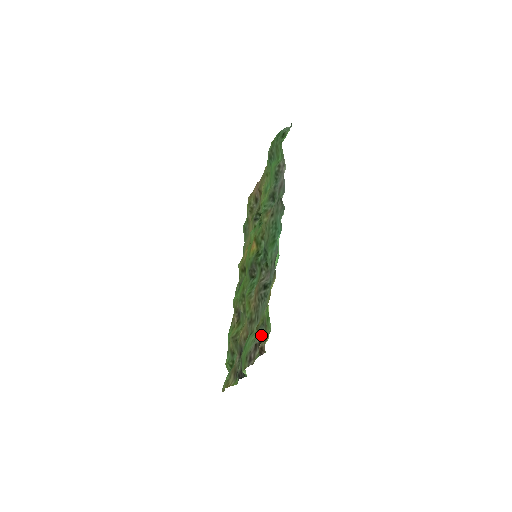
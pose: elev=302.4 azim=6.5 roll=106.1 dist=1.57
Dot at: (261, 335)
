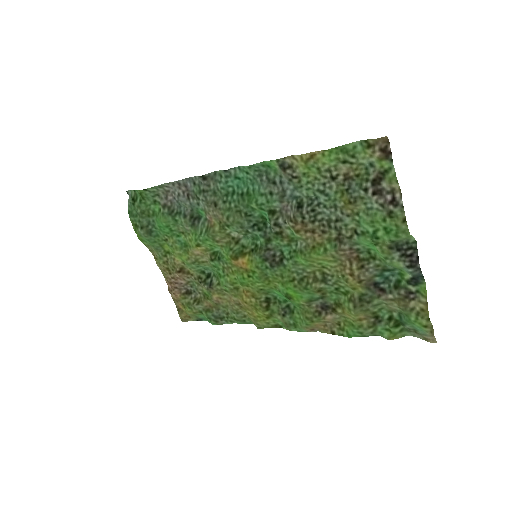
Dot at: (362, 185)
